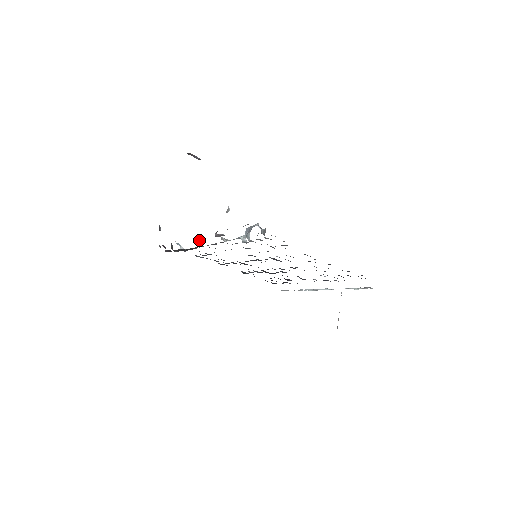
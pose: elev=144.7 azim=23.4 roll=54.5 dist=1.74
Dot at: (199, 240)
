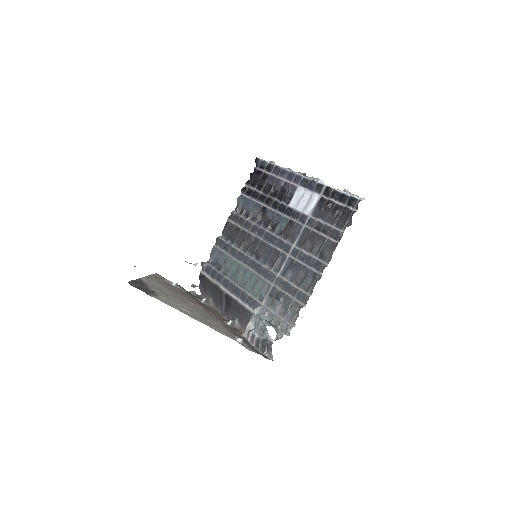
Dot at: (232, 322)
